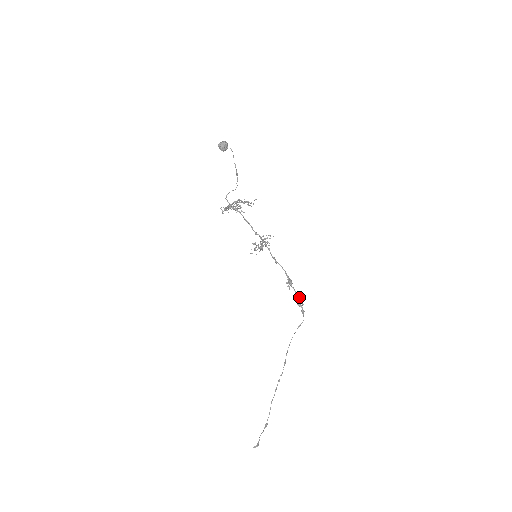
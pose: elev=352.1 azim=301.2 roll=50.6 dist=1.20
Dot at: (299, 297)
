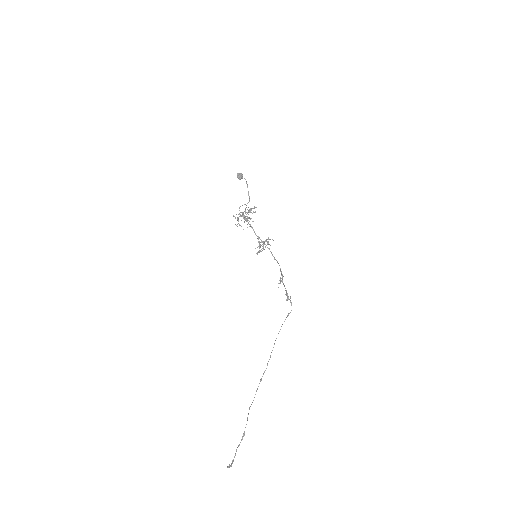
Dot at: occluded
